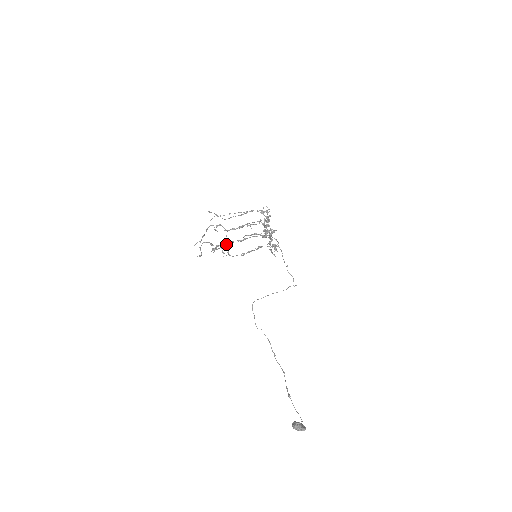
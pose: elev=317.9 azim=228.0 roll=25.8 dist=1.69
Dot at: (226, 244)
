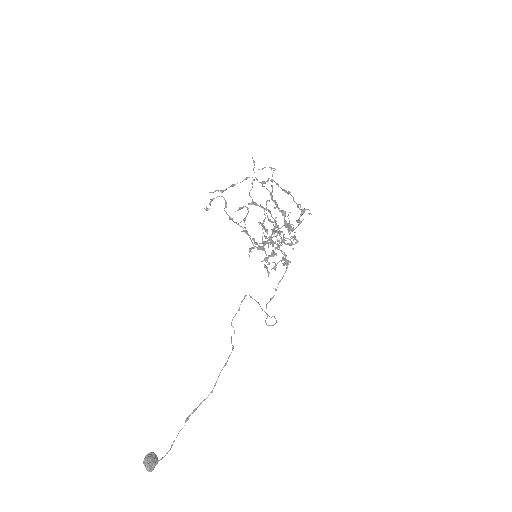
Dot at: (231, 218)
